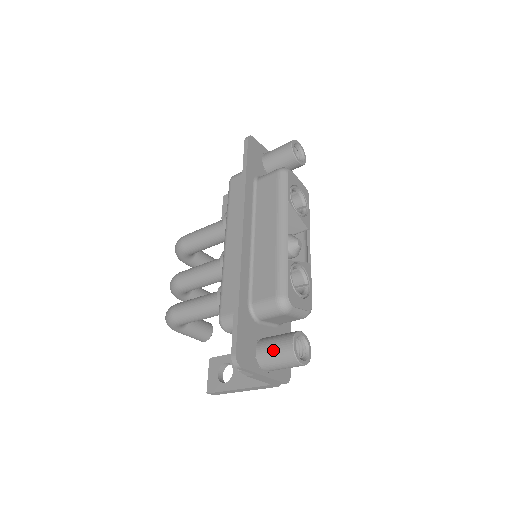
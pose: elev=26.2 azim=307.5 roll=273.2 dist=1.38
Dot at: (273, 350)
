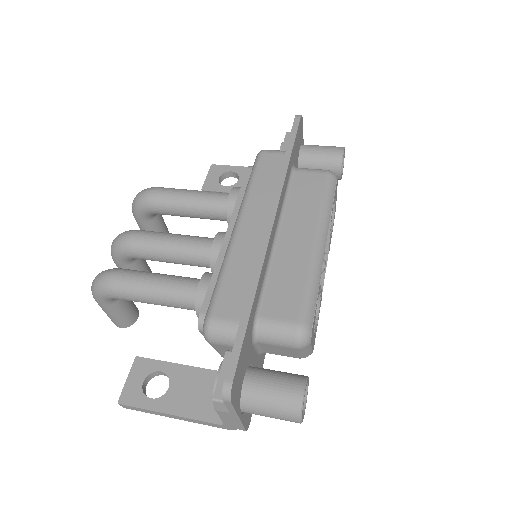
Dot at: (272, 390)
